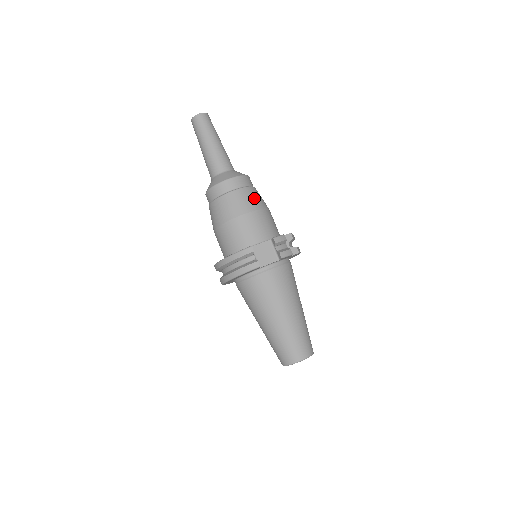
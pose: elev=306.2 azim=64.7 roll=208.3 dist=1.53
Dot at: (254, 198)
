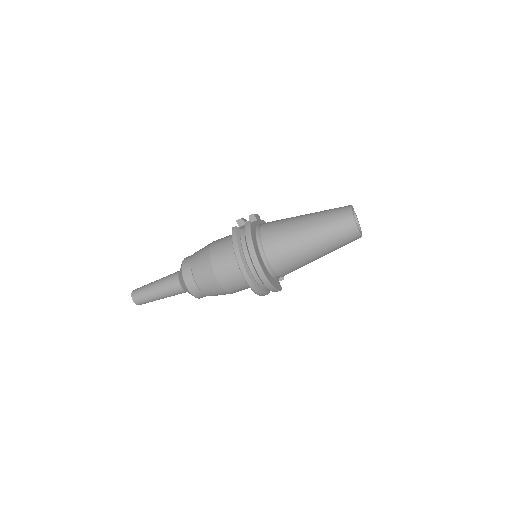
Dot at: occluded
